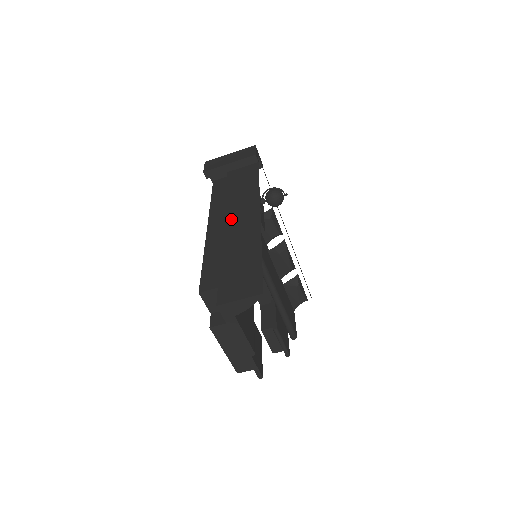
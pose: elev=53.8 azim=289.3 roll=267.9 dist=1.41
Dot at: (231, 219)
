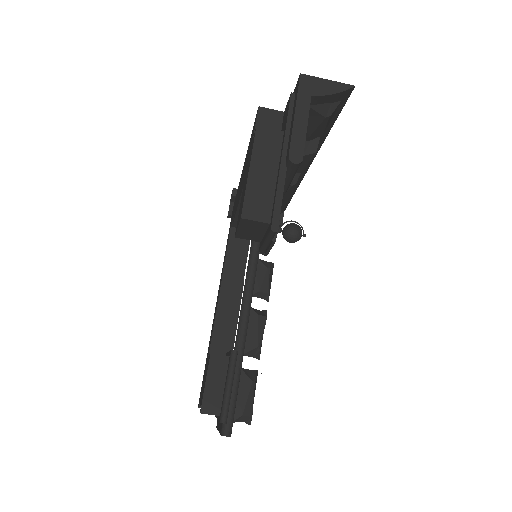
Dot at: occluded
